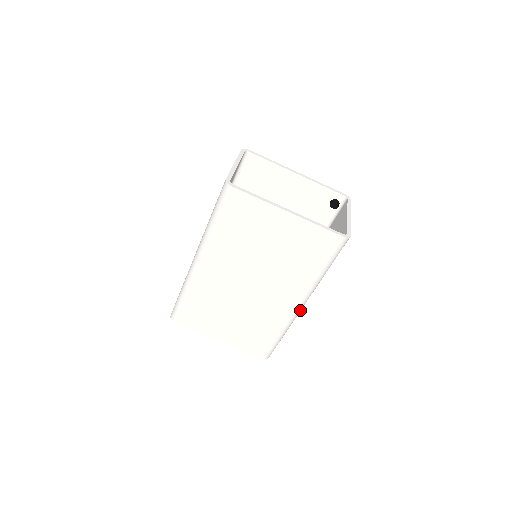
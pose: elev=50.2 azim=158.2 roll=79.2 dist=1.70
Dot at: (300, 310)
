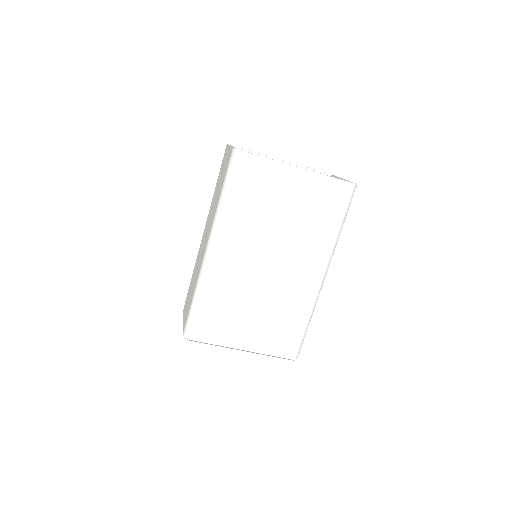
Dot at: (322, 283)
